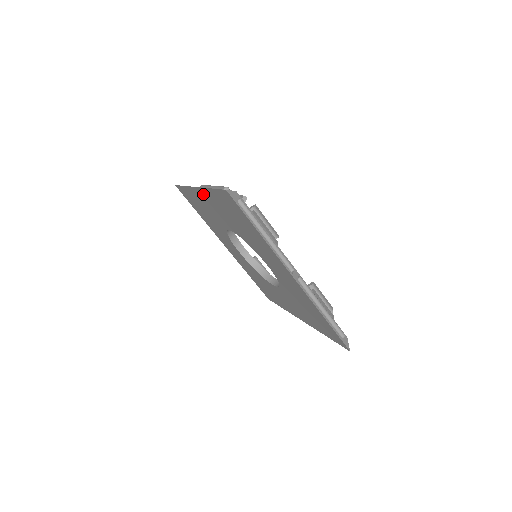
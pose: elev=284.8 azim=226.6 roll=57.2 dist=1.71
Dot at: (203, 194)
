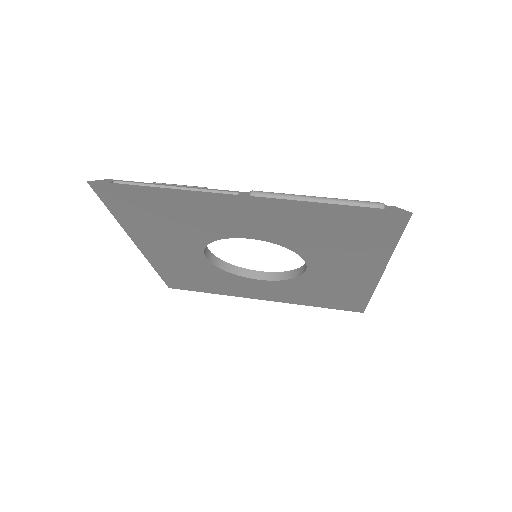
Dot at: (144, 244)
